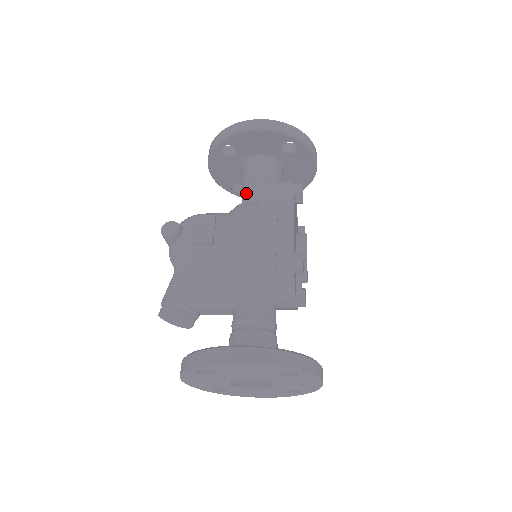
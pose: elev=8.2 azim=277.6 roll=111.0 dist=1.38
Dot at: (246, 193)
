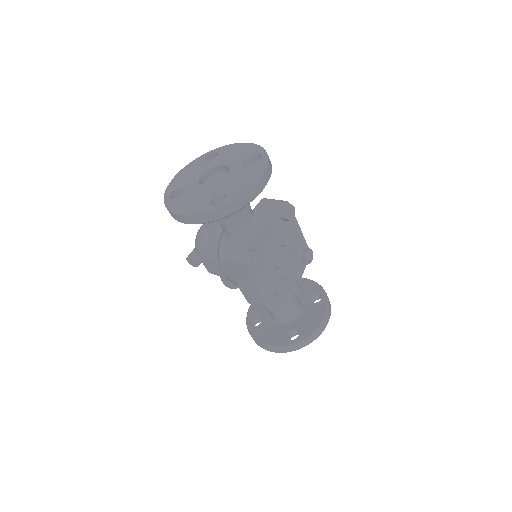
Dot at: (220, 224)
